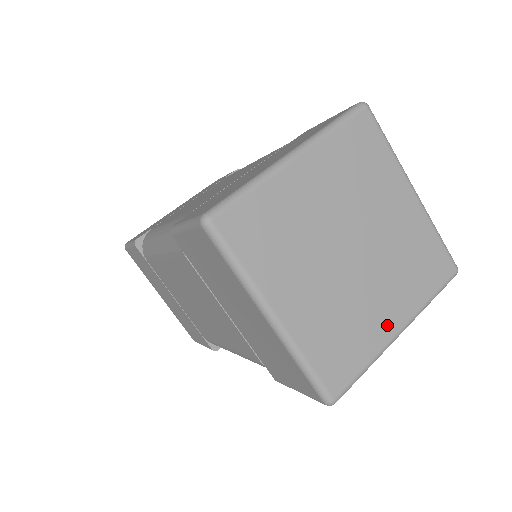
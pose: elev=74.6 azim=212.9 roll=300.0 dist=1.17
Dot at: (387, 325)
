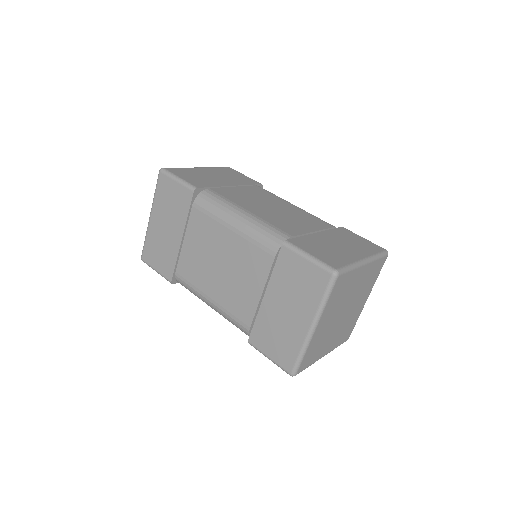
Dot at: (325, 351)
